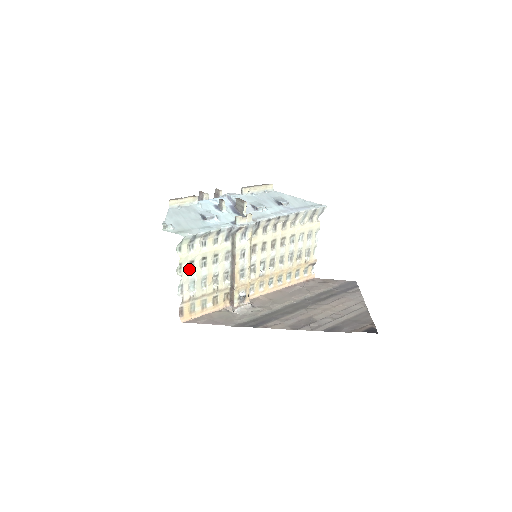
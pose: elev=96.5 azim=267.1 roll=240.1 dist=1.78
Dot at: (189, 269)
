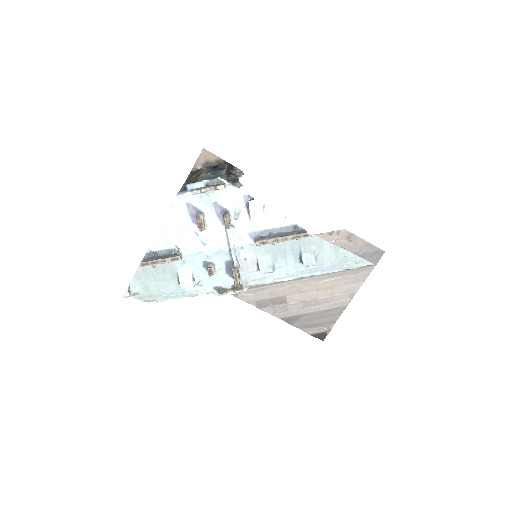
Dot at: occluded
